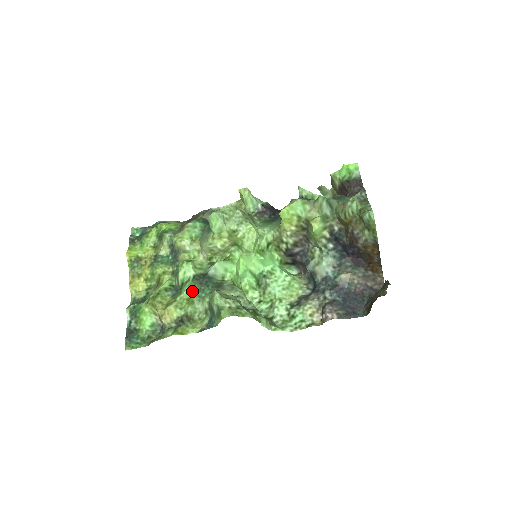
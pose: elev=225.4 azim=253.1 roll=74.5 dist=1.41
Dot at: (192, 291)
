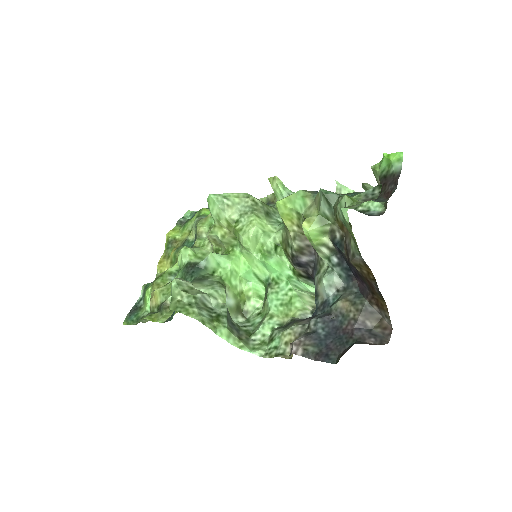
Dot at: occluded
